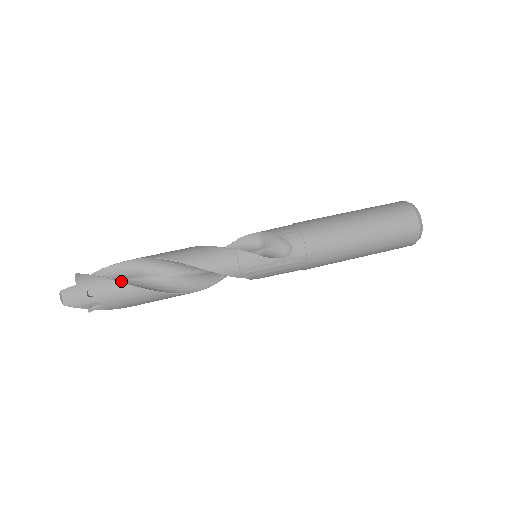
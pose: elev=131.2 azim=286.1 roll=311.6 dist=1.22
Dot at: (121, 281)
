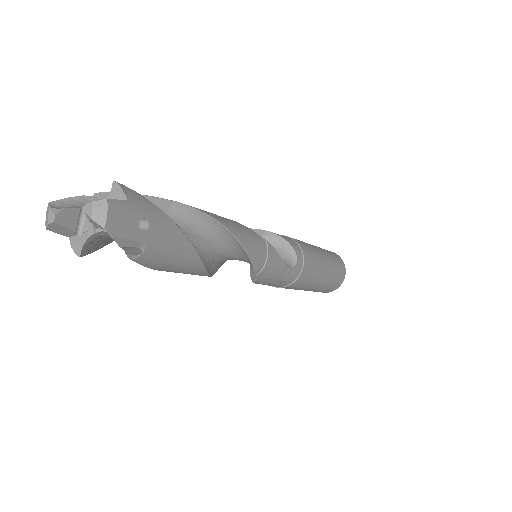
Dot at: occluded
